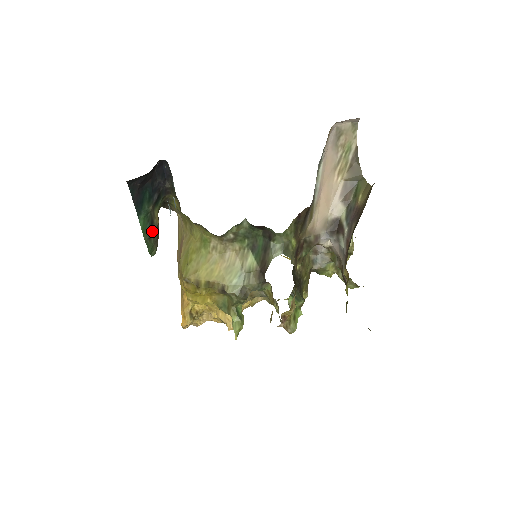
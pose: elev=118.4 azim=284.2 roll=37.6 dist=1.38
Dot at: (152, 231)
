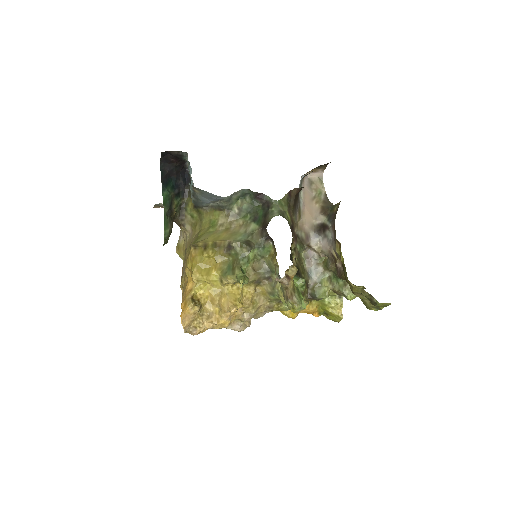
Dot at: (170, 210)
